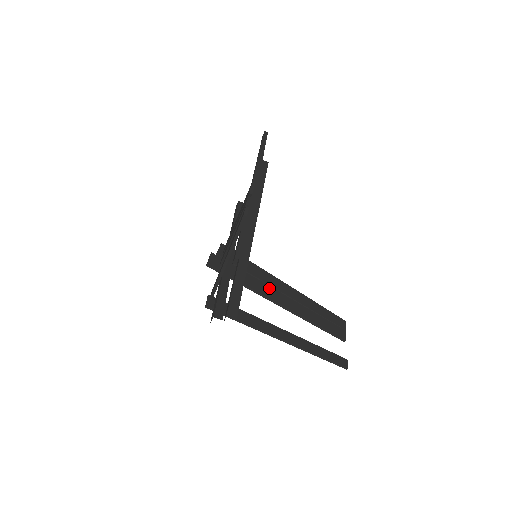
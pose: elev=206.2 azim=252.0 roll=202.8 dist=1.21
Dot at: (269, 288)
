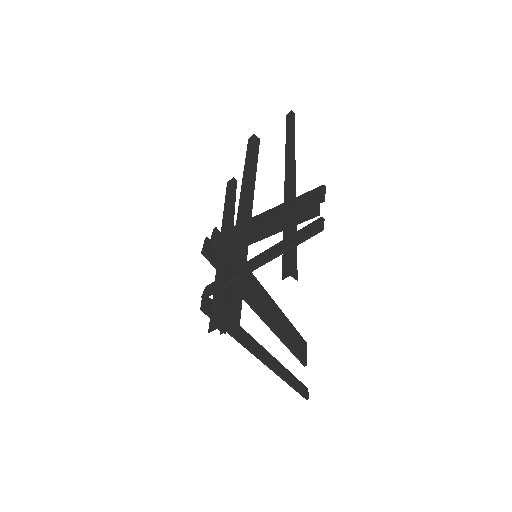
Dot at: (254, 294)
